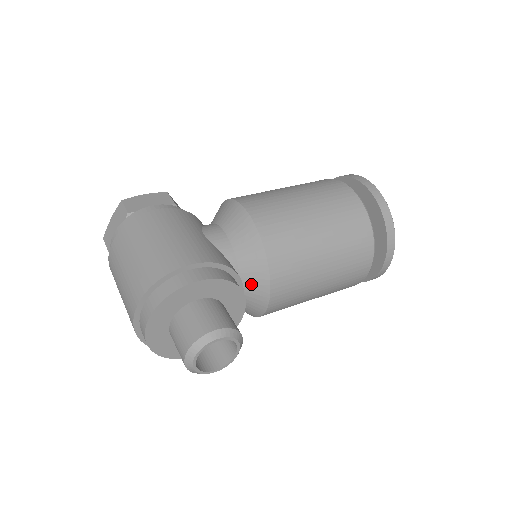
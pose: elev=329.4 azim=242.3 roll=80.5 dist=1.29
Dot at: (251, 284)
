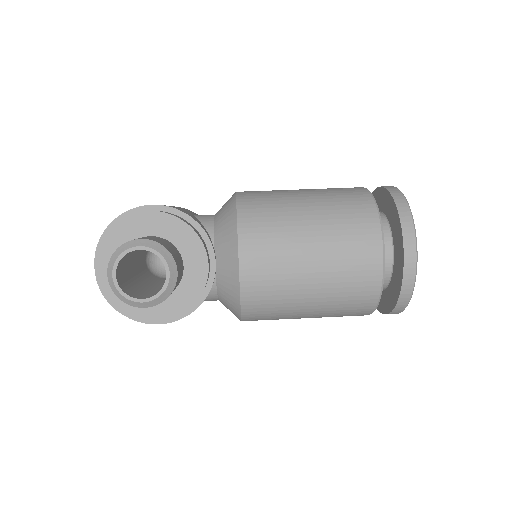
Dot at: (223, 251)
